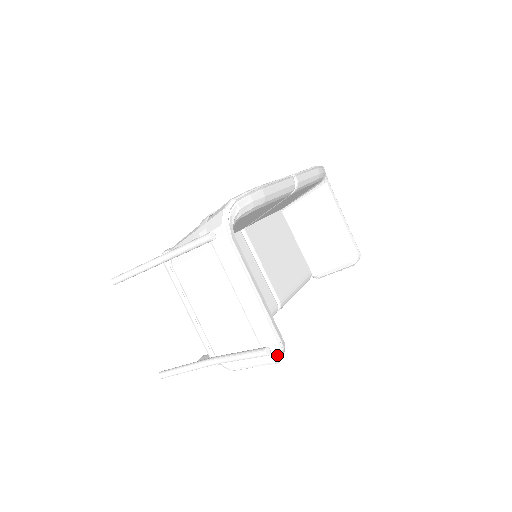
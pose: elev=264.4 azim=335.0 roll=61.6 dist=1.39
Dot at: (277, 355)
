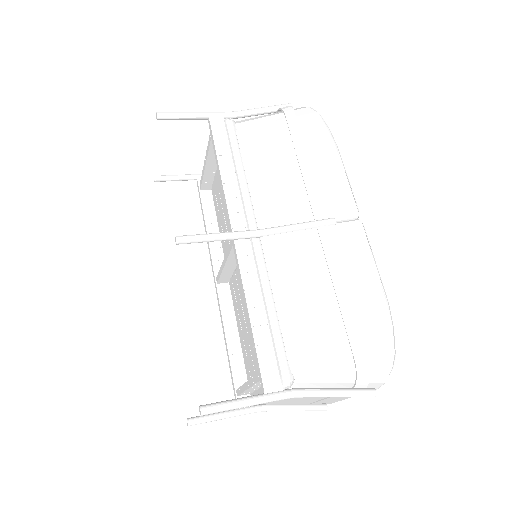
Dot at: occluded
